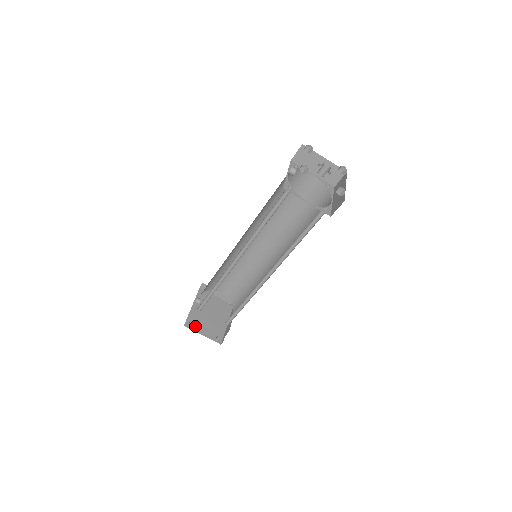
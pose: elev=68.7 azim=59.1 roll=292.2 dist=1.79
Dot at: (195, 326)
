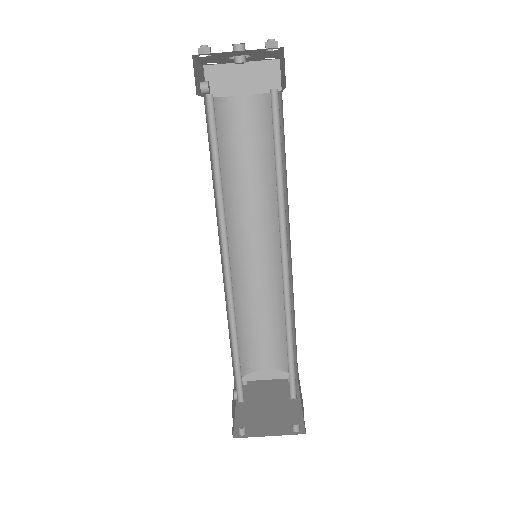
Dot at: (251, 430)
